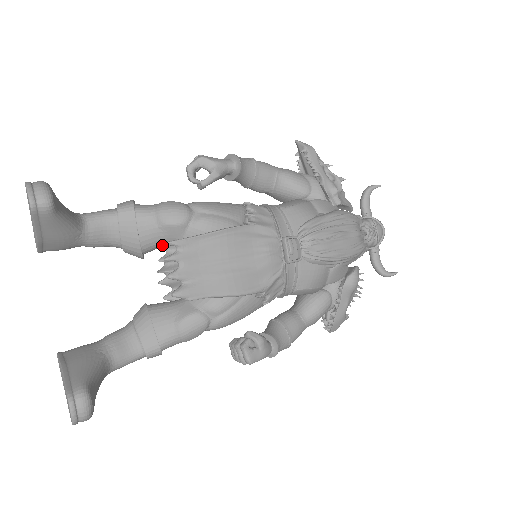
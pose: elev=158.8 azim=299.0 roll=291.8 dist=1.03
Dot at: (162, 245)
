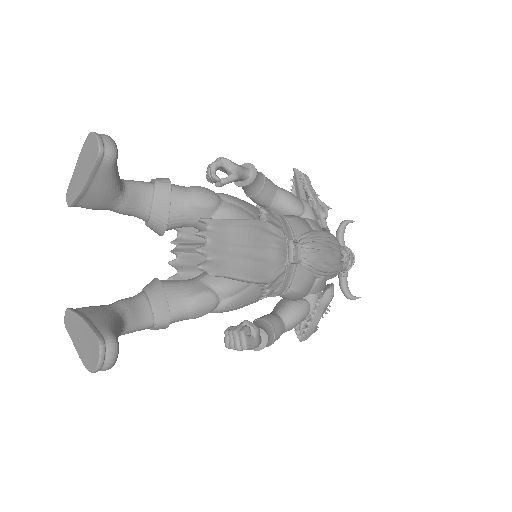
Dot at: (185, 225)
